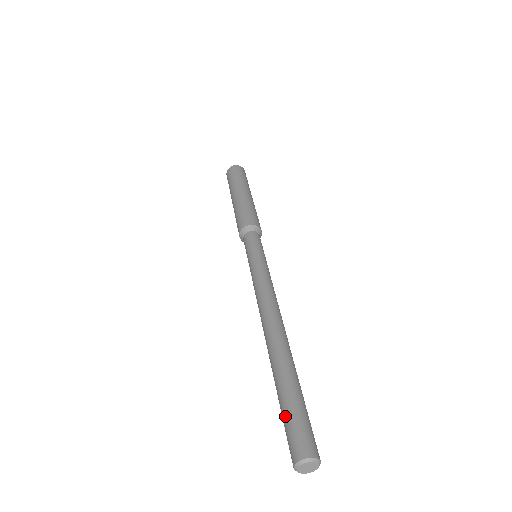
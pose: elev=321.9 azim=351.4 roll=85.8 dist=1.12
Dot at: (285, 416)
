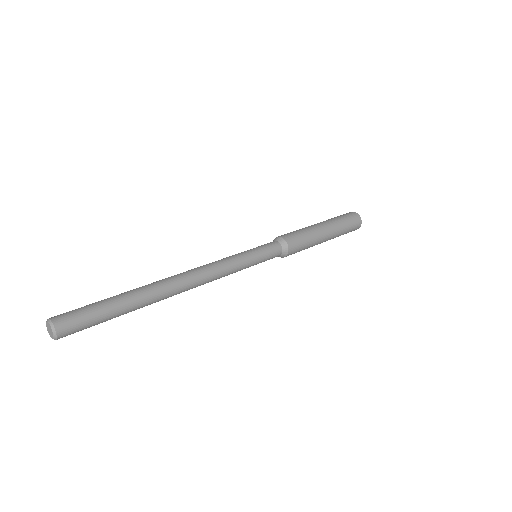
Dot at: (91, 304)
